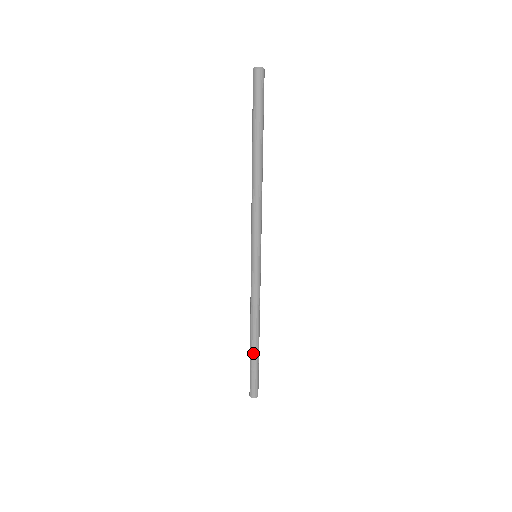
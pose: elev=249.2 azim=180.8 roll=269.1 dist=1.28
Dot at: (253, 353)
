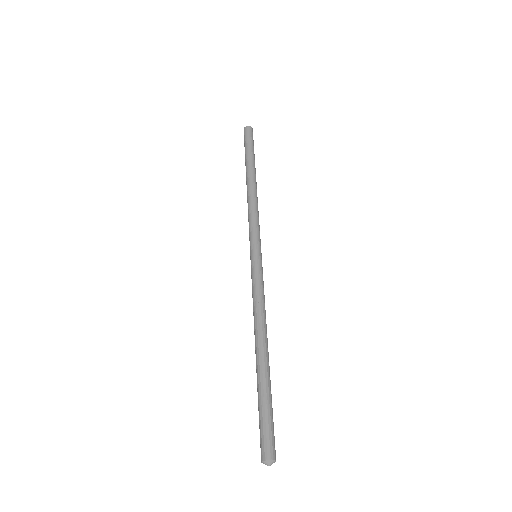
Dot at: (264, 374)
